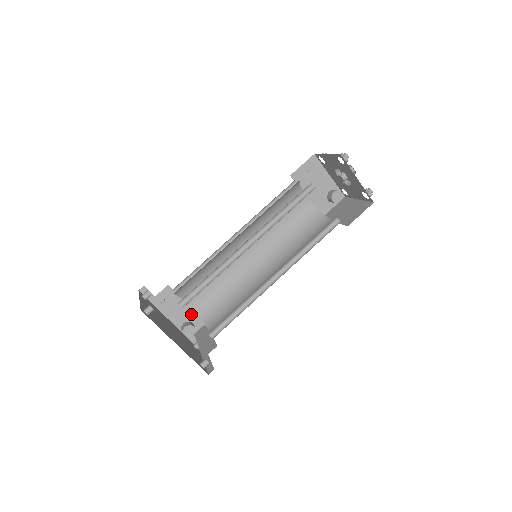
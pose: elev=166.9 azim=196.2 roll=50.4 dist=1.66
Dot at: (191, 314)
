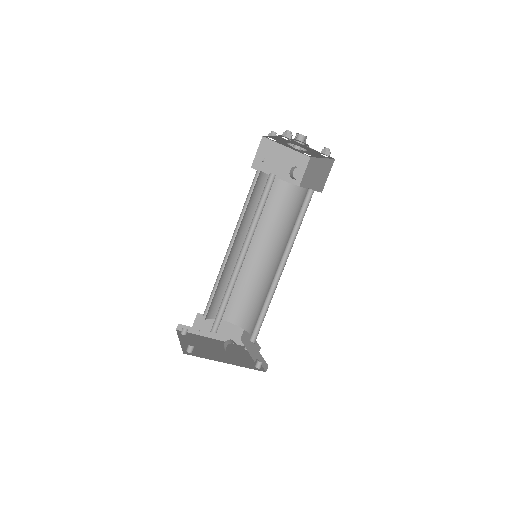
Dot at: (229, 325)
